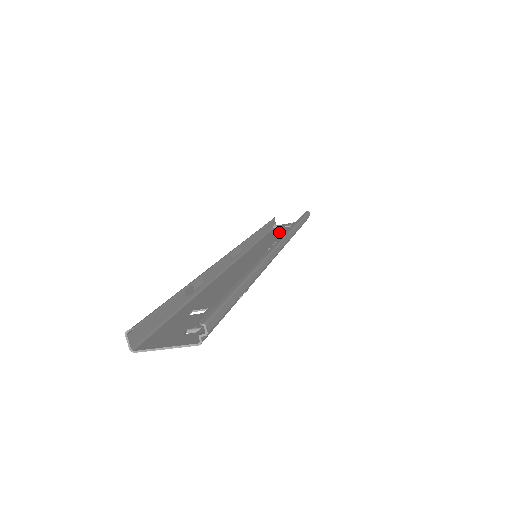
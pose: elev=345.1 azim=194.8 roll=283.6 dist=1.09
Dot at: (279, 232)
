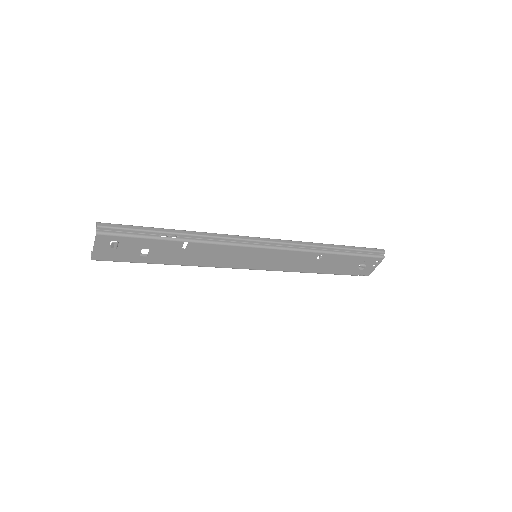
Dot at: (338, 266)
